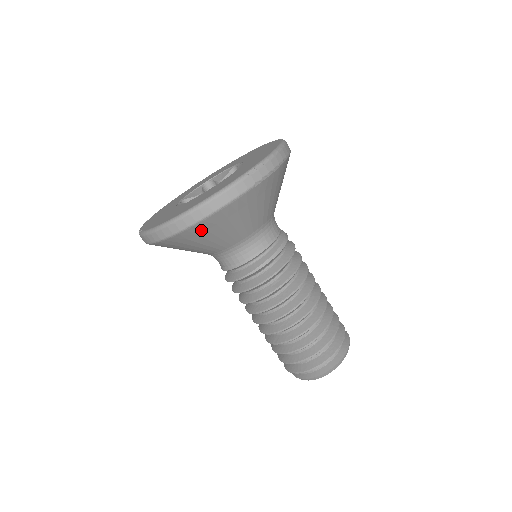
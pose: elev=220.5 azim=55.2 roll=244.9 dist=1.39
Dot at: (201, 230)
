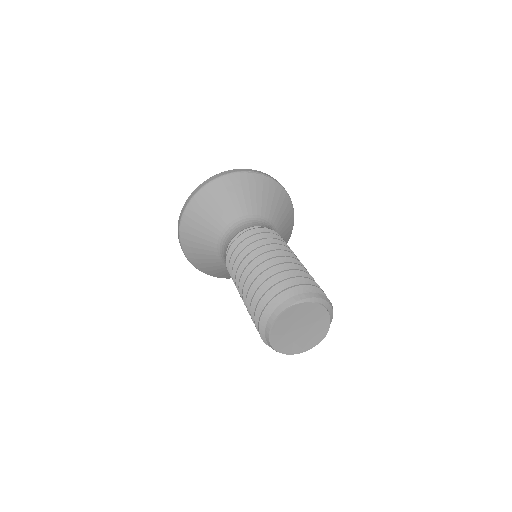
Dot at: (208, 195)
